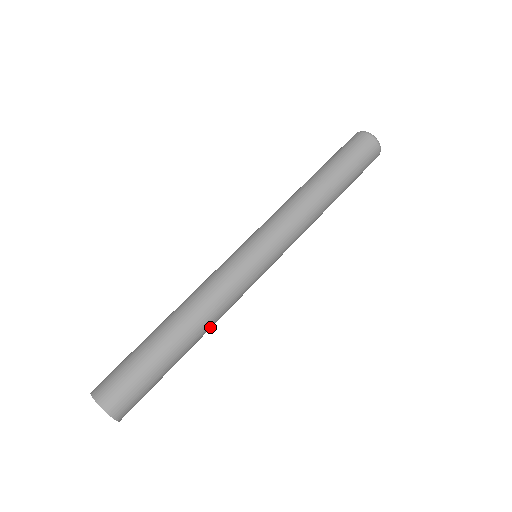
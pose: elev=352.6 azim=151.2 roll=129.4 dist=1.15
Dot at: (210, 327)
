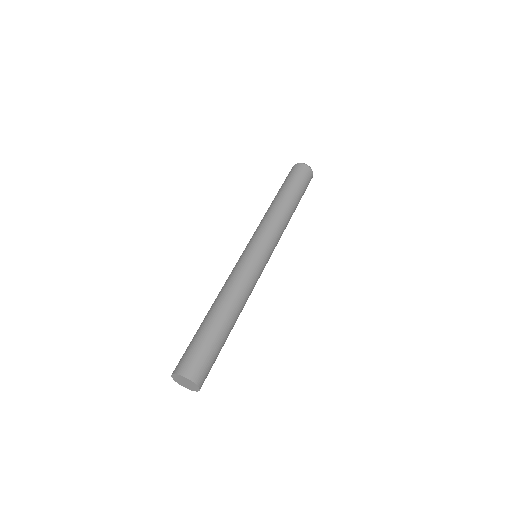
Dot at: (238, 302)
